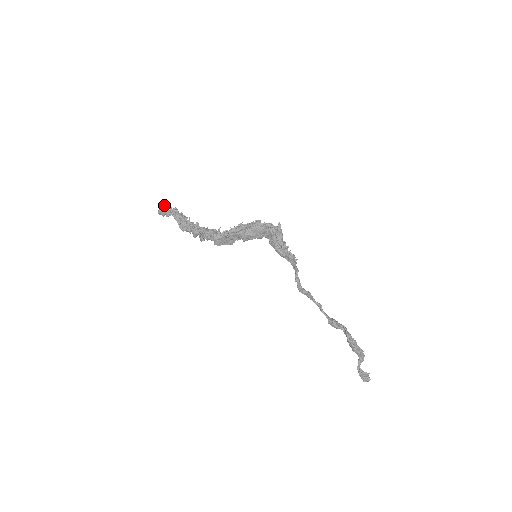
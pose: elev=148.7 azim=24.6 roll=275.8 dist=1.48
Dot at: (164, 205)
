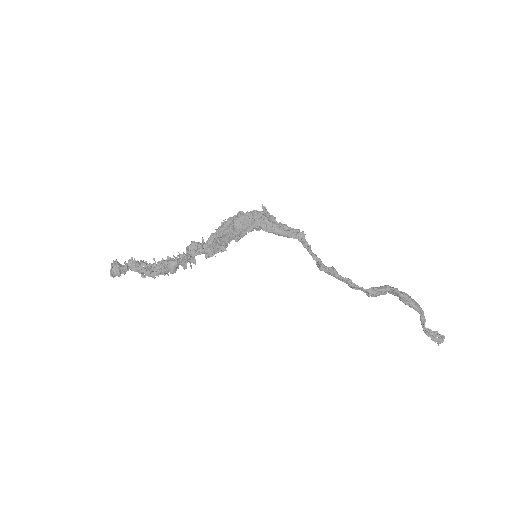
Dot at: (115, 262)
